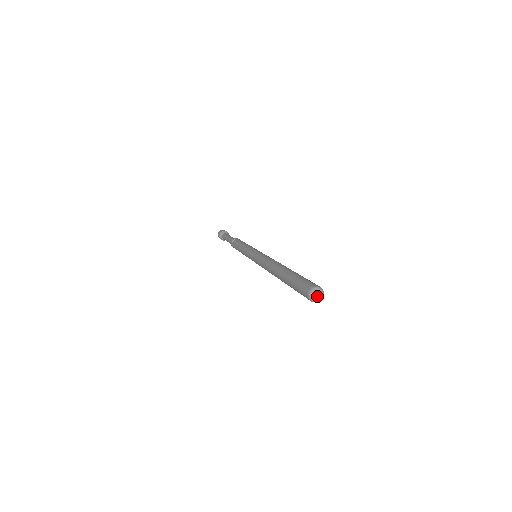
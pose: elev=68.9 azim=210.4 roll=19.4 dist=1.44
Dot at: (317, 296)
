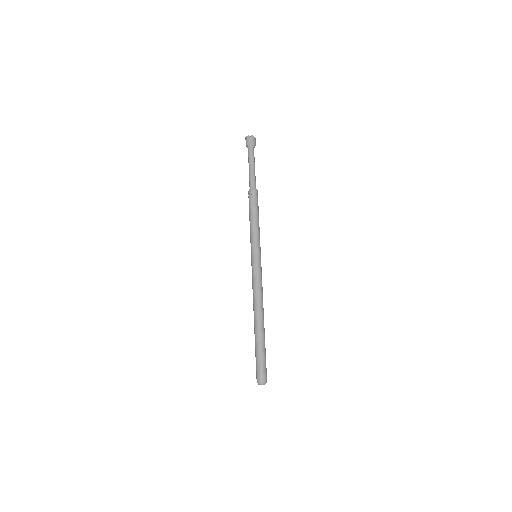
Dot at: (261, 384)
